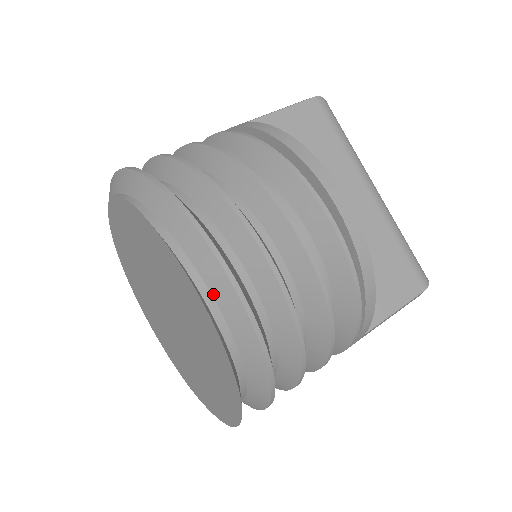
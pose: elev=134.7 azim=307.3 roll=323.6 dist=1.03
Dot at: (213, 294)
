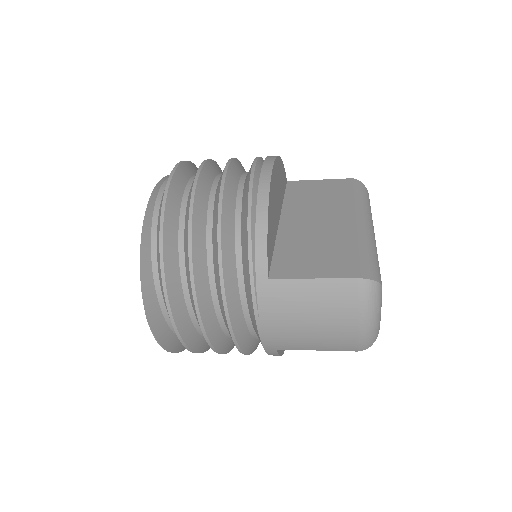
Dot at: occluded
